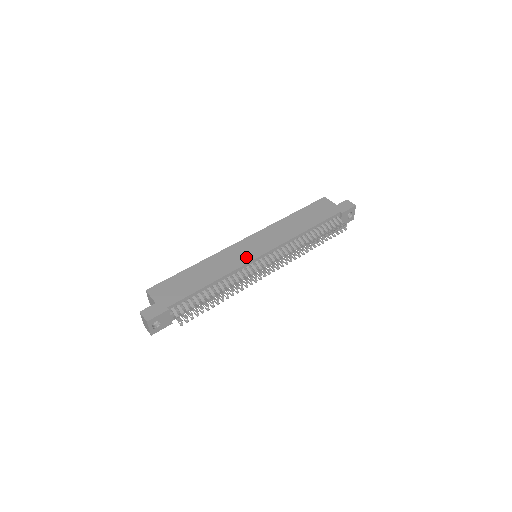
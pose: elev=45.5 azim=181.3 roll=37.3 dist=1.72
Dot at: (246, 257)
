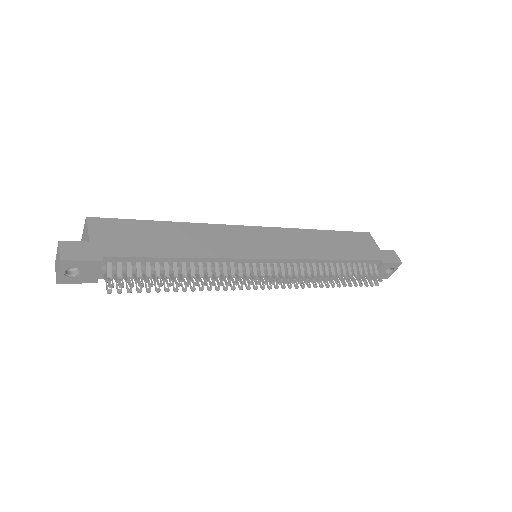
Dot at: (245, 250)
